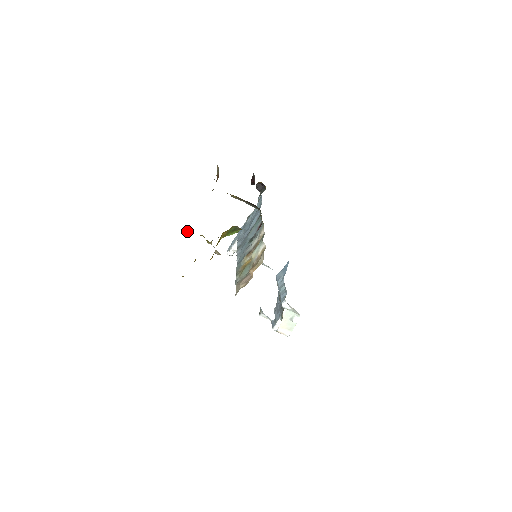
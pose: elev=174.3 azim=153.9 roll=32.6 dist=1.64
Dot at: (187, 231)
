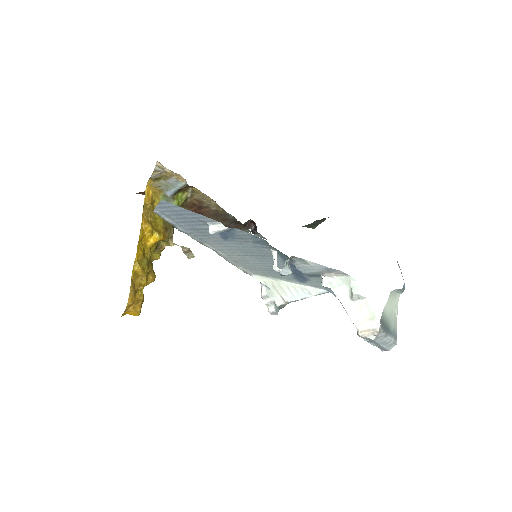
Dot at: (155, 254)
